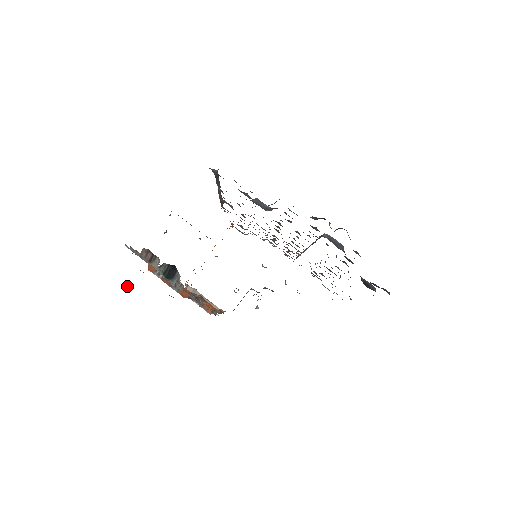
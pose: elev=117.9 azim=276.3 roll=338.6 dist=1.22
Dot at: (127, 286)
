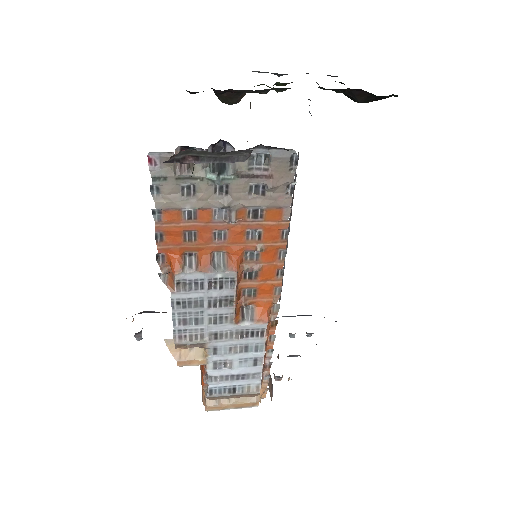
Dot at: occluded
